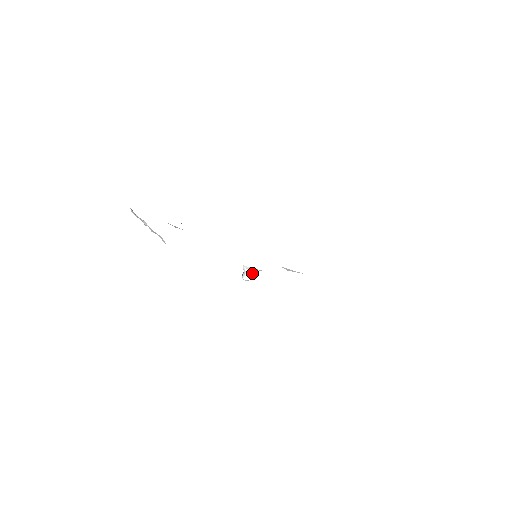
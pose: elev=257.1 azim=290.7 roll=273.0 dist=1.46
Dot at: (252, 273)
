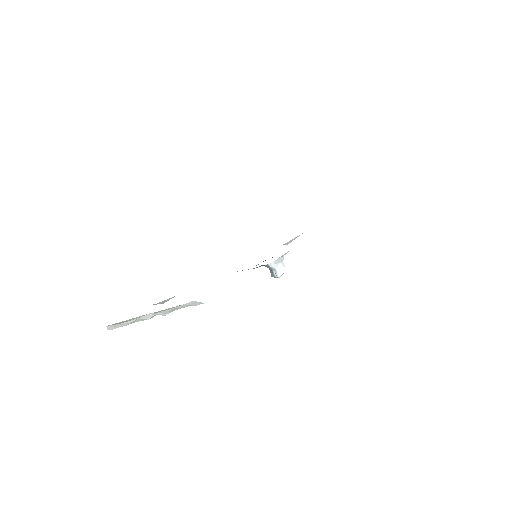
Dot at: (281, 264)
